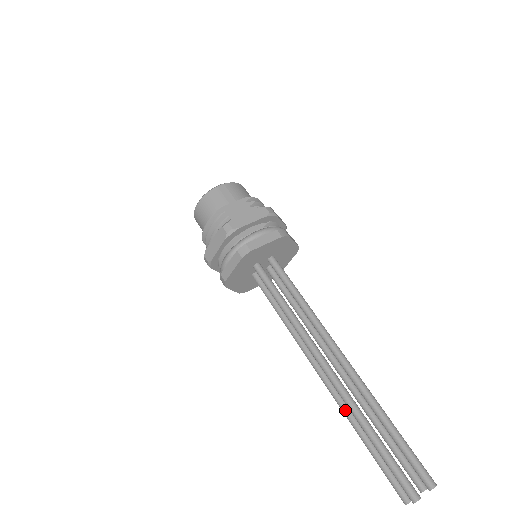
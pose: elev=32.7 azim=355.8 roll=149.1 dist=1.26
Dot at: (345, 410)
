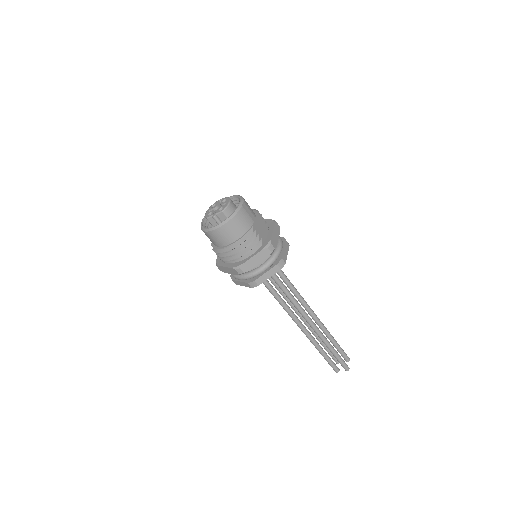
Dot at: (314, 341)
